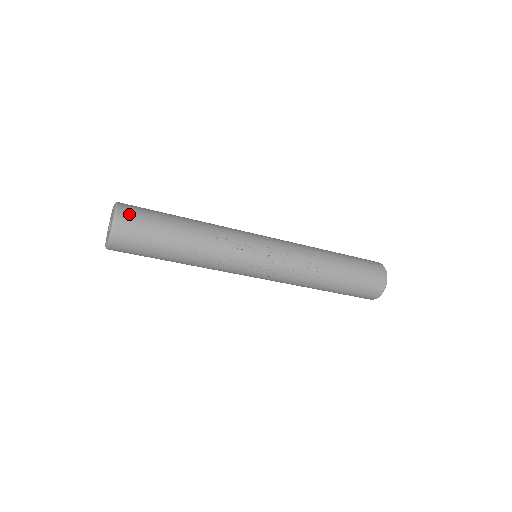
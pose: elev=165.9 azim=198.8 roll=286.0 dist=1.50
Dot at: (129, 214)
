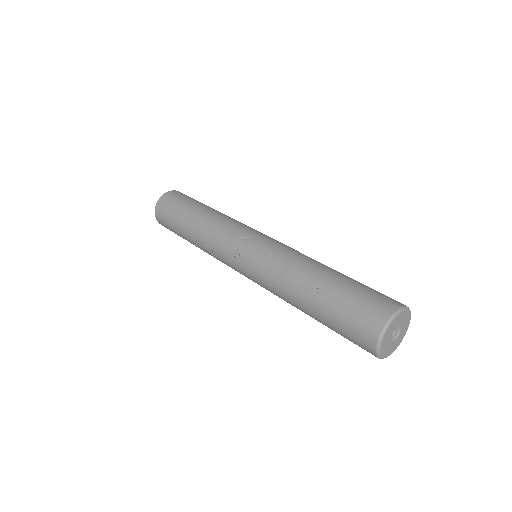
Dot at: (174, 194)
